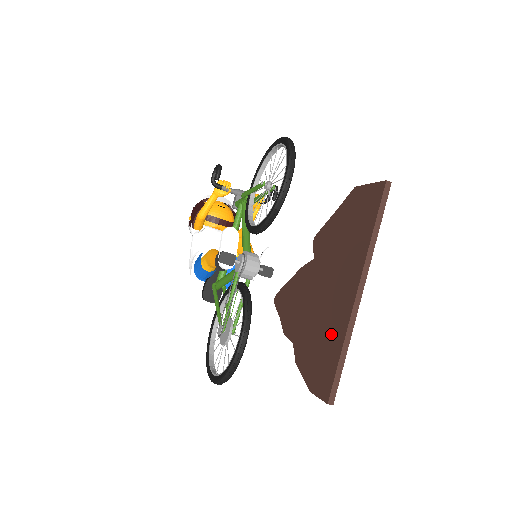
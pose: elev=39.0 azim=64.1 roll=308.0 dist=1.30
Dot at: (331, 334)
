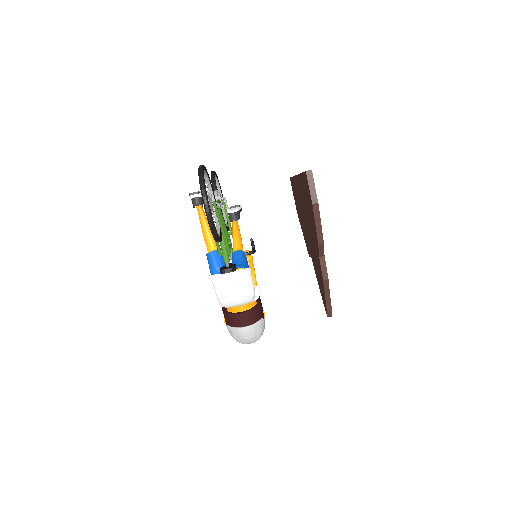
Dot at: (304, 194)
